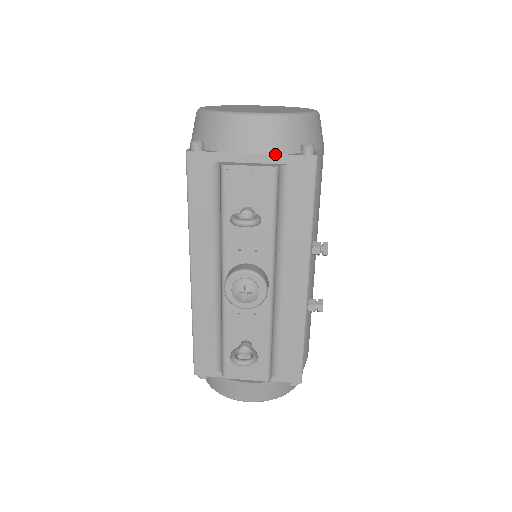
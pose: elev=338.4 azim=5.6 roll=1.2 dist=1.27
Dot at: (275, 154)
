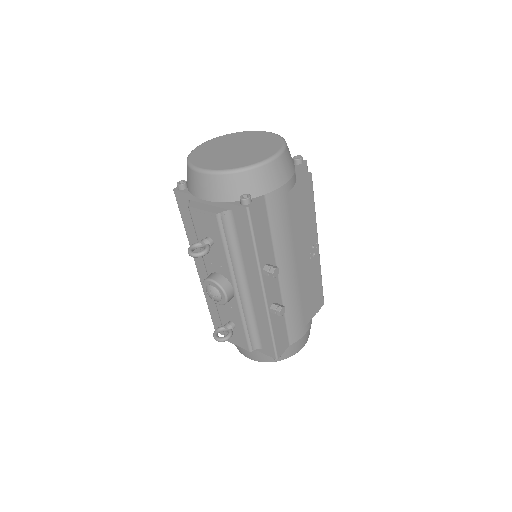
Dot at: (221, 201)
